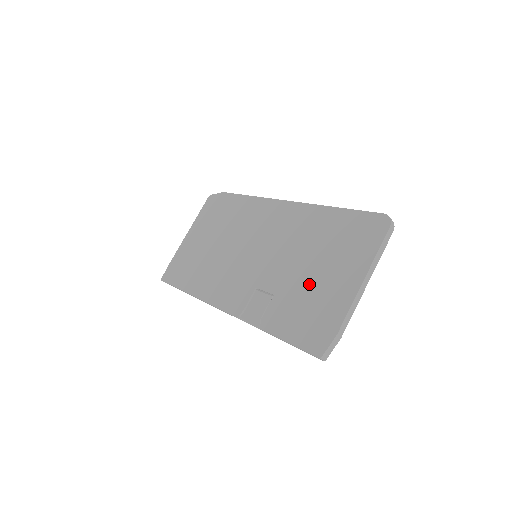
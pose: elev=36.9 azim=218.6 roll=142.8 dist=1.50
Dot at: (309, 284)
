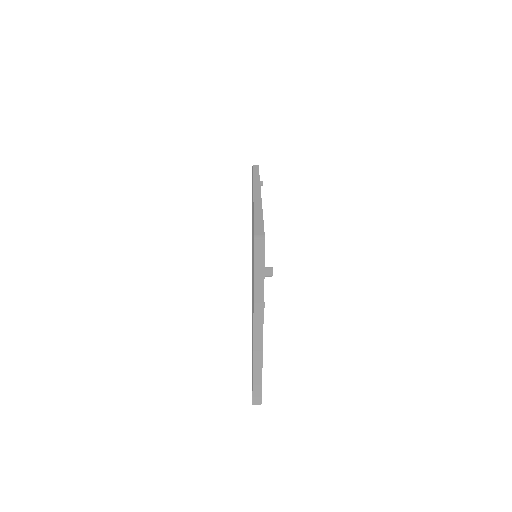
Dot at: occluded
